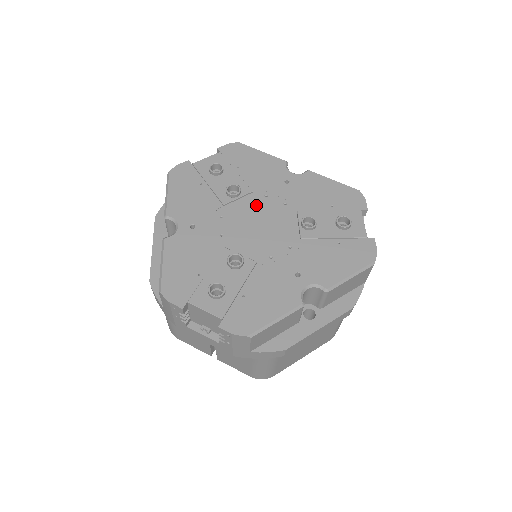
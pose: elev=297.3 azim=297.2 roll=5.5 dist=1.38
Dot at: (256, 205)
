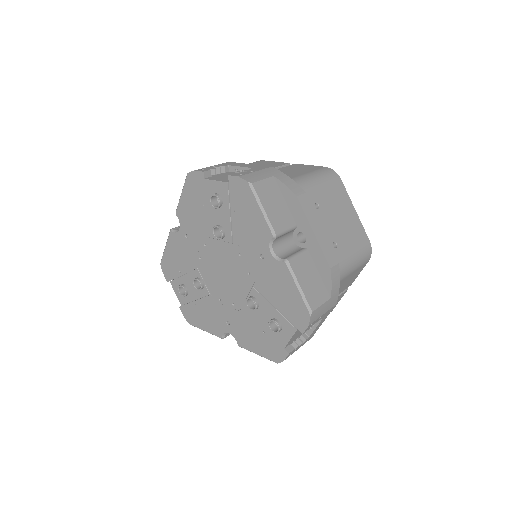
Dot at: (230, 256)
